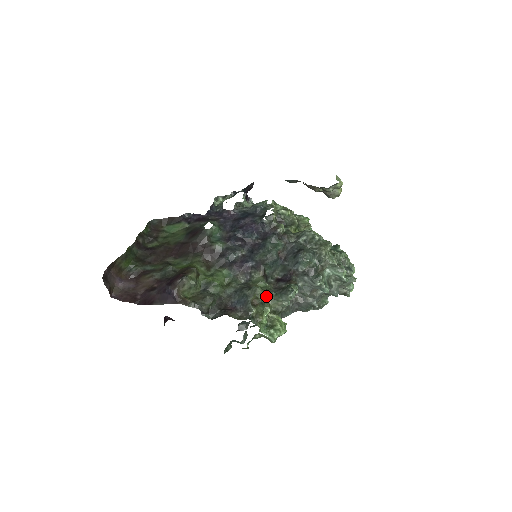
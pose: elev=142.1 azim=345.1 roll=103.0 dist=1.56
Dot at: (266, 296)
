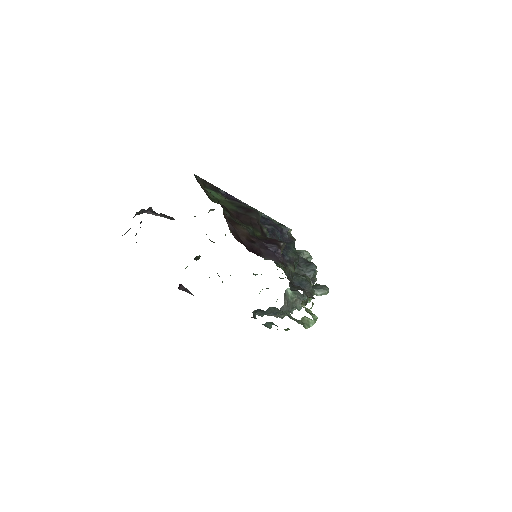
Dot at: occluded
